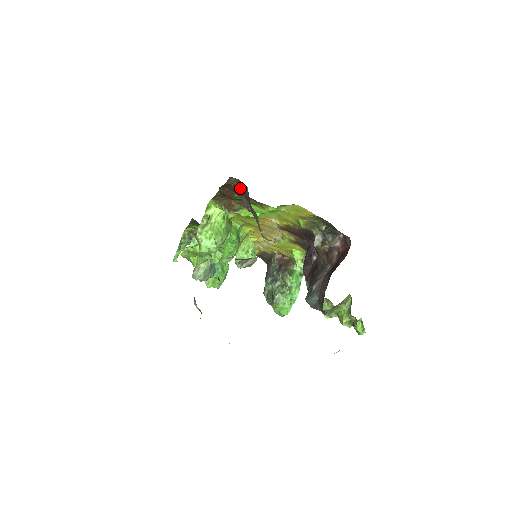
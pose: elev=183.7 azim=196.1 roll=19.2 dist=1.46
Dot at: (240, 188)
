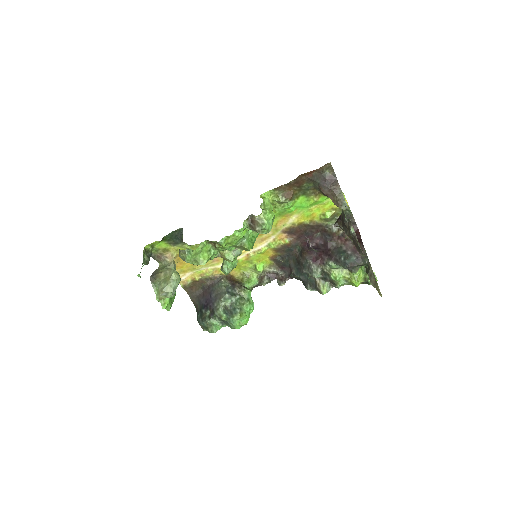
Dot at: (326, 174)
